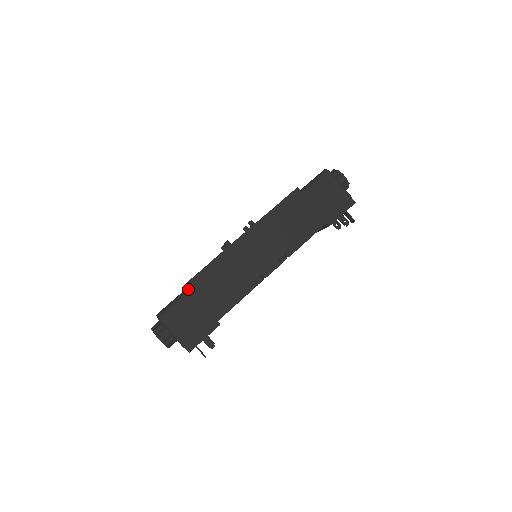
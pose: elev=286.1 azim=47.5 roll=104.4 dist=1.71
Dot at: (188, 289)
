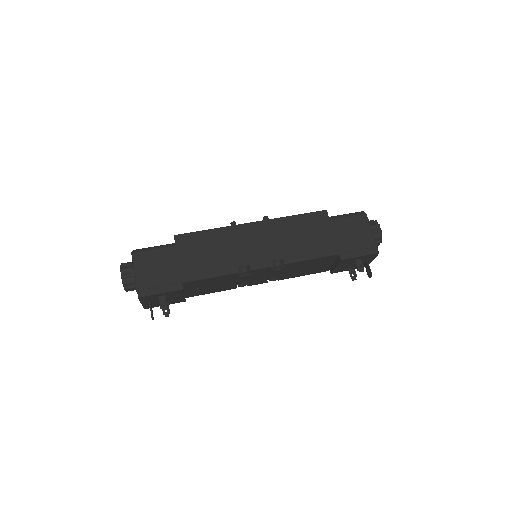
Dot at: (174, 243)
